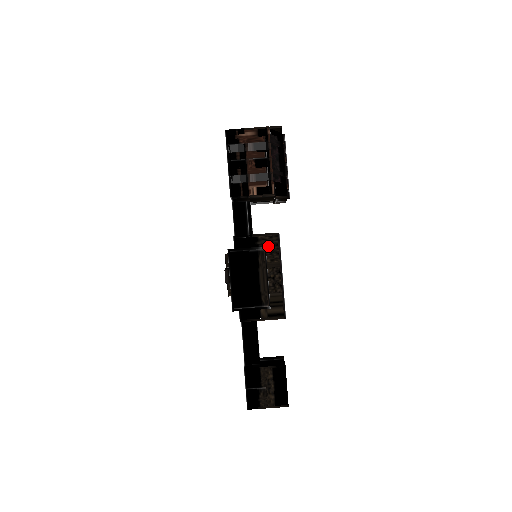
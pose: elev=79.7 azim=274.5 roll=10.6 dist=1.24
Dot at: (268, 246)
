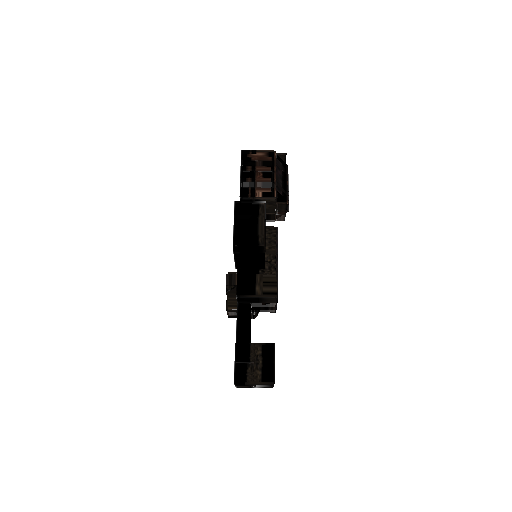
Dot at: (267, 236)
